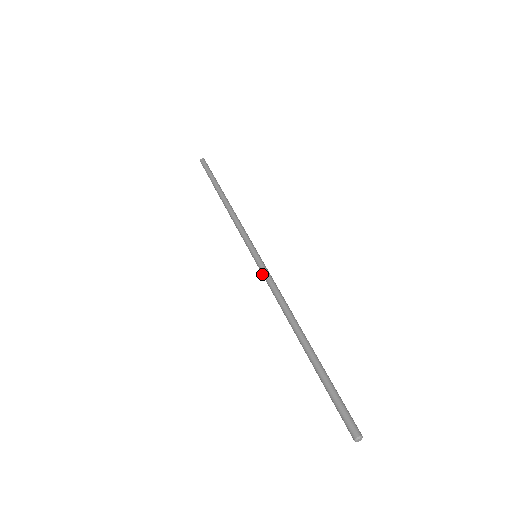
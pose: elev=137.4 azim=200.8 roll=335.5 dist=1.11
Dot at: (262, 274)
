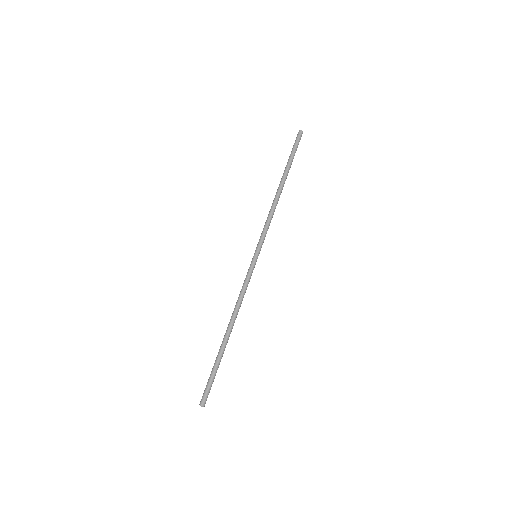
Dot at: (248, 274)
